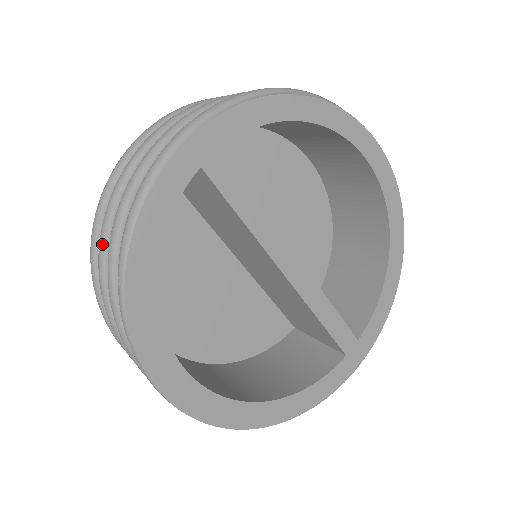
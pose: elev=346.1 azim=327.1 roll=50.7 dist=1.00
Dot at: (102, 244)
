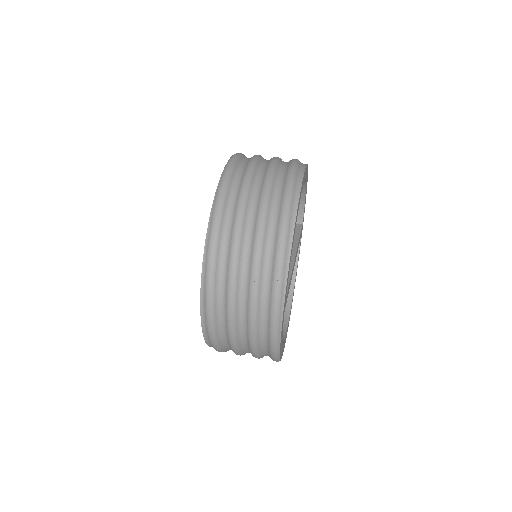
Dot at: (239, 353)
